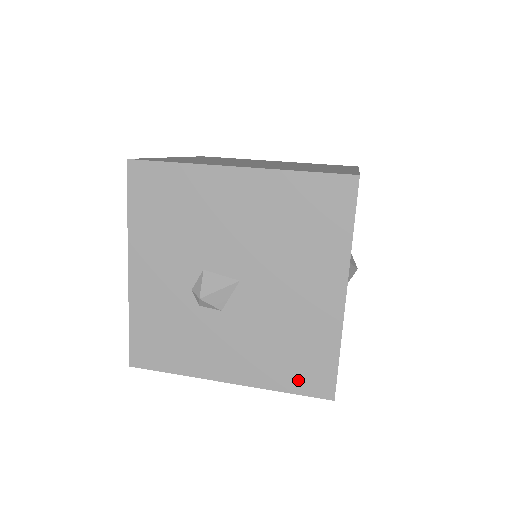
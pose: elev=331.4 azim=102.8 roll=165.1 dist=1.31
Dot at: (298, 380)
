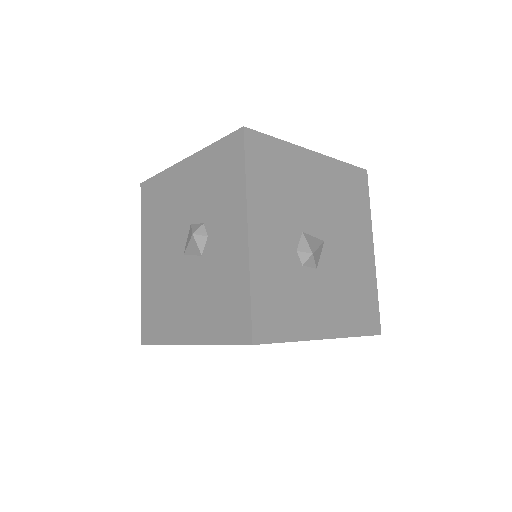
Dot at: (363, 323)
